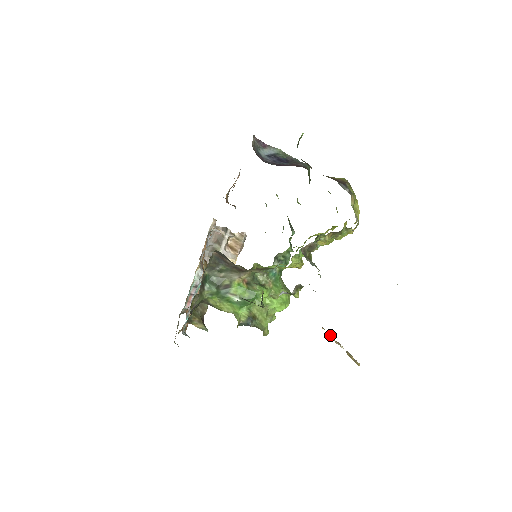
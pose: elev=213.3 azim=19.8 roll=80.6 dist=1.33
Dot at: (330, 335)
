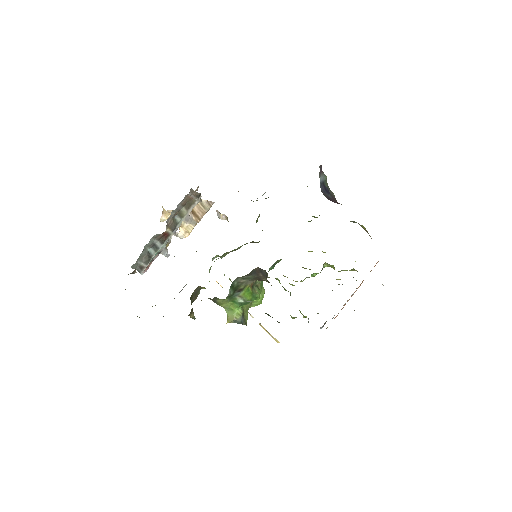
Dot at: occluded
